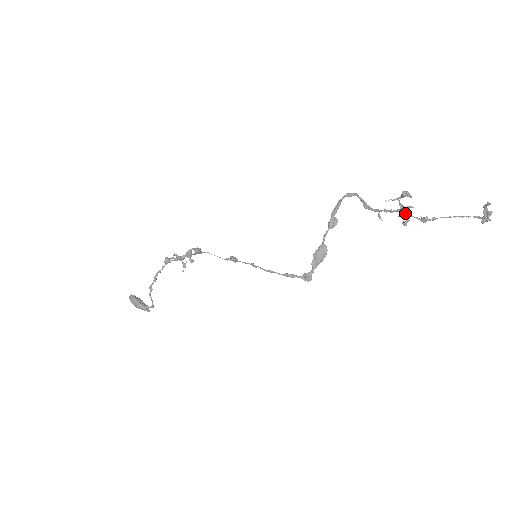
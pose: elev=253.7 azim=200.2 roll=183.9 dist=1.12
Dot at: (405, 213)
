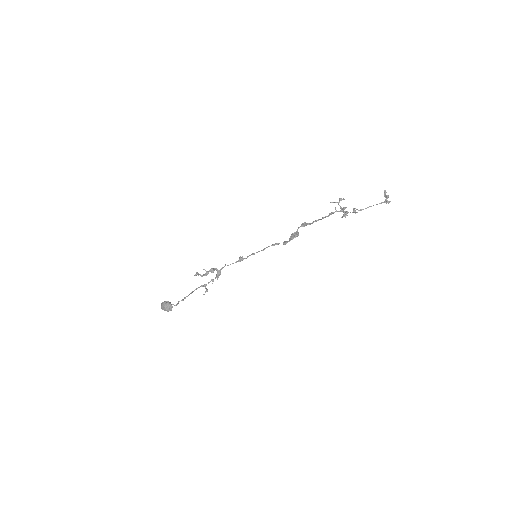
Dot at: (344, 211)
